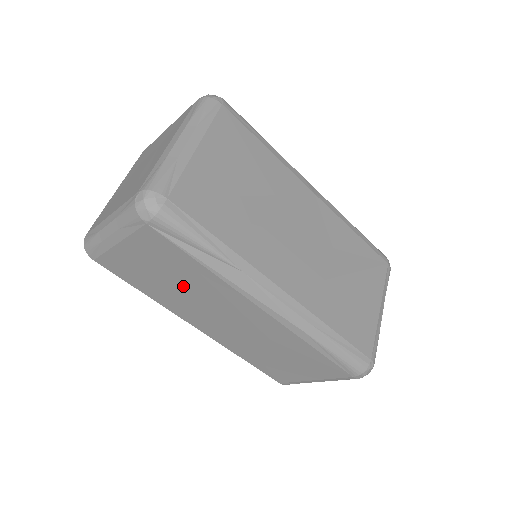
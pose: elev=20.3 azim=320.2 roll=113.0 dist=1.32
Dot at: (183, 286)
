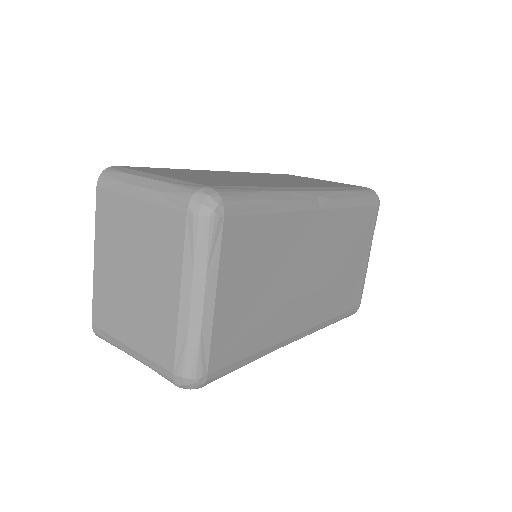
Dot at: occluded
